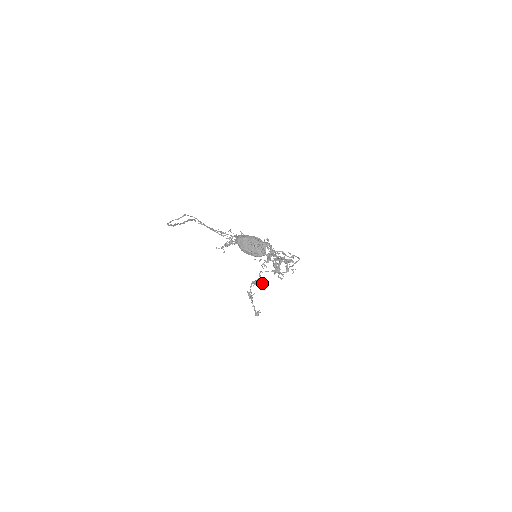
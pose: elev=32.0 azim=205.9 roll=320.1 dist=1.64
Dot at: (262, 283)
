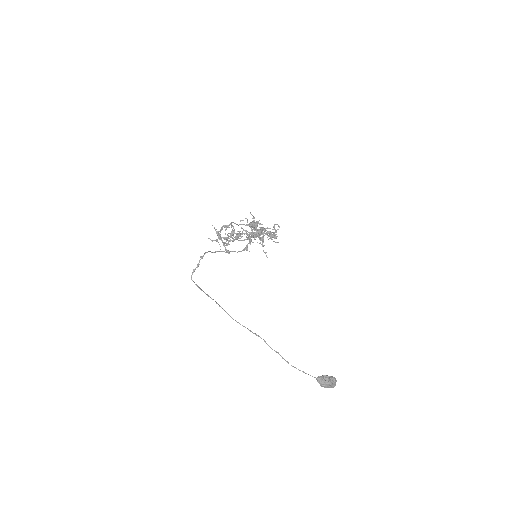
Dot at: (234, 230)
